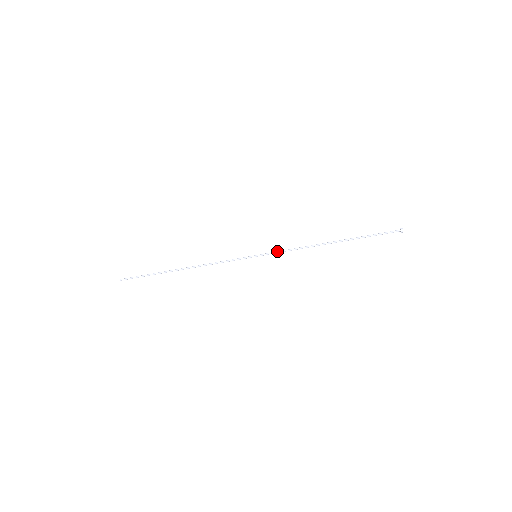
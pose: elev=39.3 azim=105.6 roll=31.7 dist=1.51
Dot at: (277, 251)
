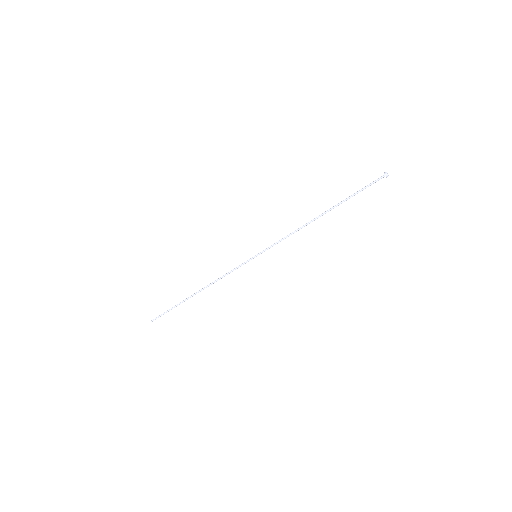
Dot at: (273, 244)
